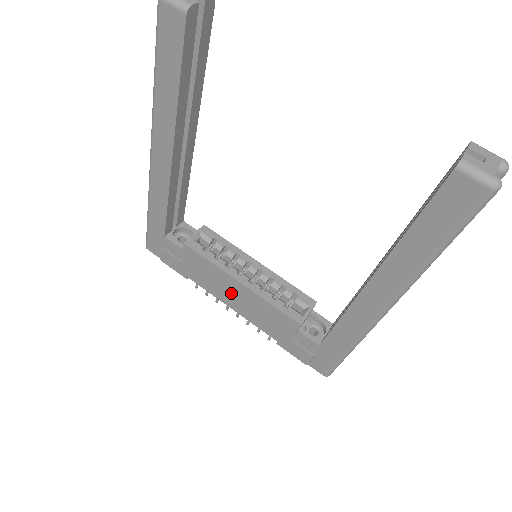
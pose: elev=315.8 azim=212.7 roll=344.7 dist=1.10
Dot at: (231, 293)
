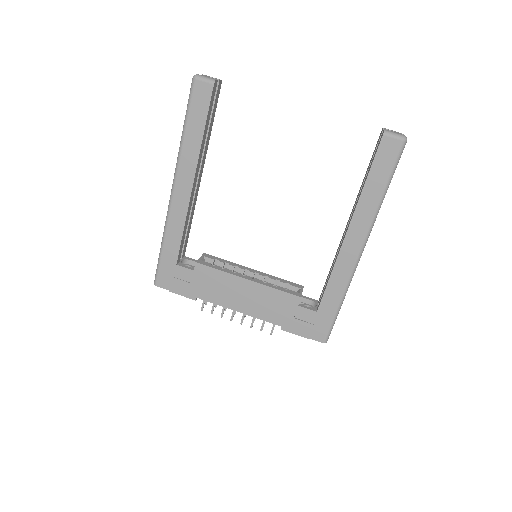
Dot at: (239, 295)
